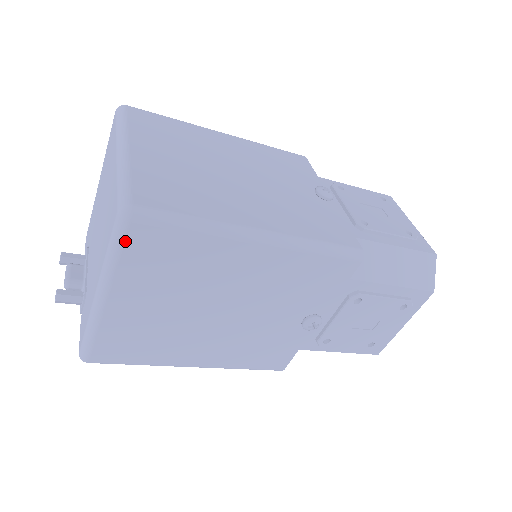
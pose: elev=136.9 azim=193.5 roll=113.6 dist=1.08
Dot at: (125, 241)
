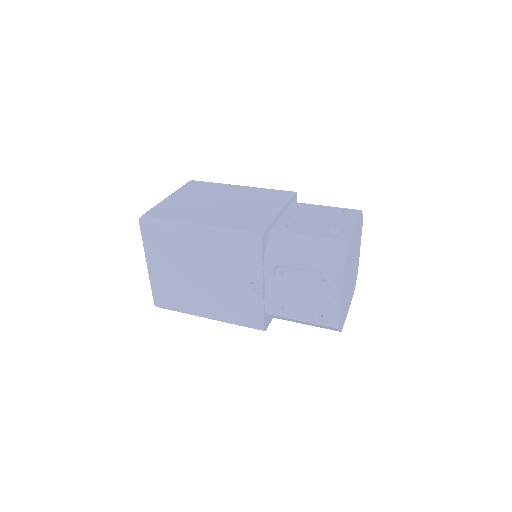
Dot at: (143, 233)
